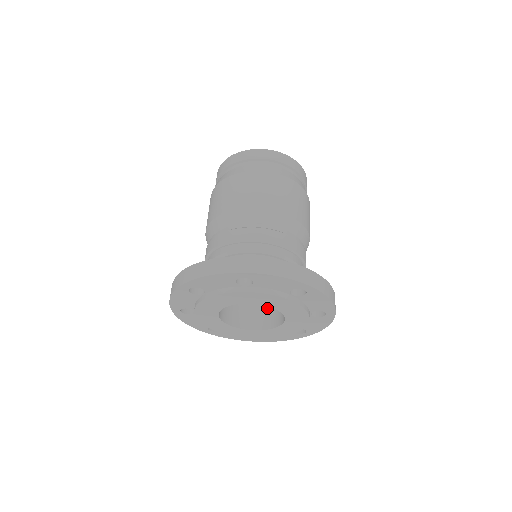
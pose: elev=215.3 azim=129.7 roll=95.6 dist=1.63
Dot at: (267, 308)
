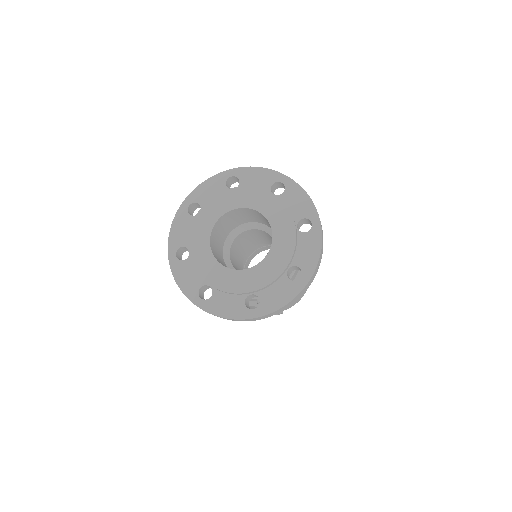
Dot at: occluded
